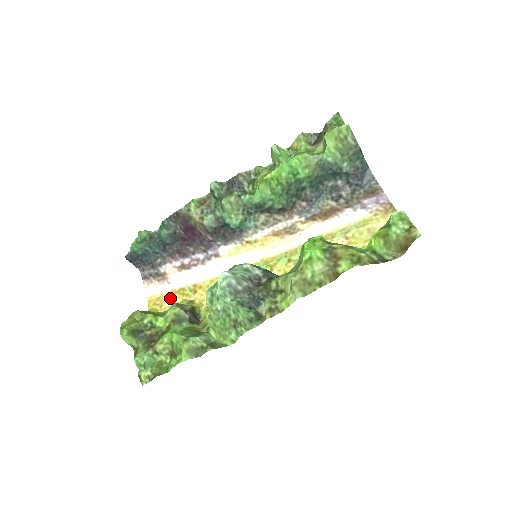
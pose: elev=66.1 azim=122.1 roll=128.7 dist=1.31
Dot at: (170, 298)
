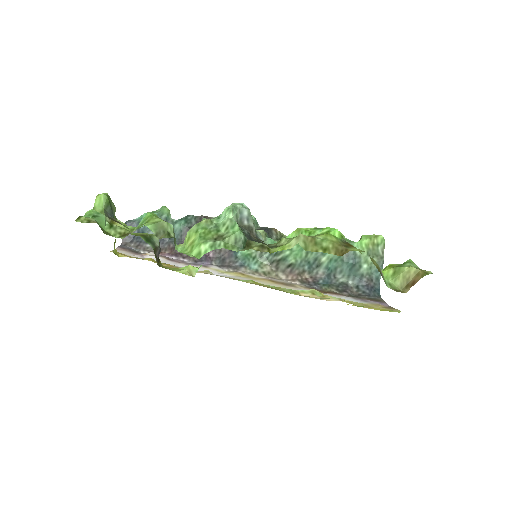
Dot at: occluded
